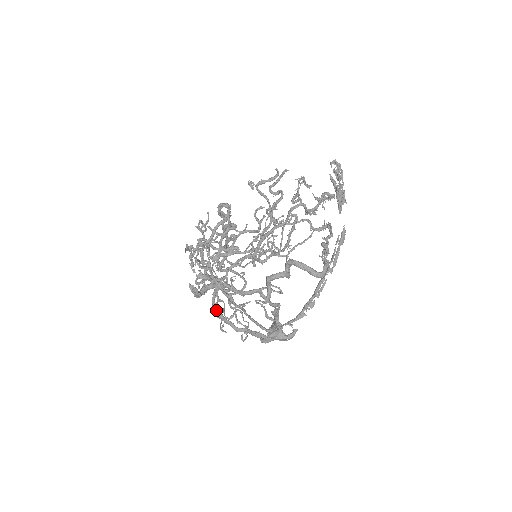
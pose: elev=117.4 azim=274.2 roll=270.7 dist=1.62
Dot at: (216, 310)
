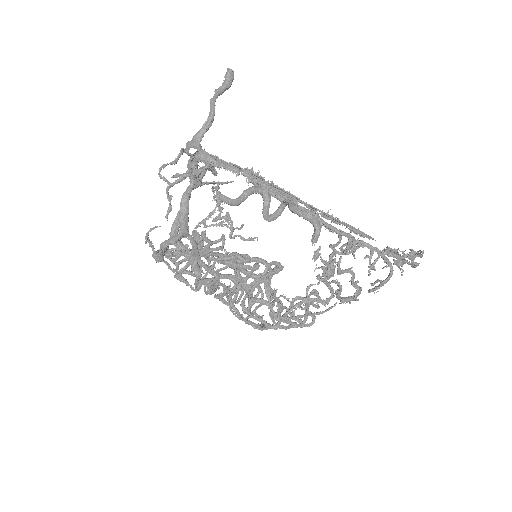
Dot at: (165, 252)
